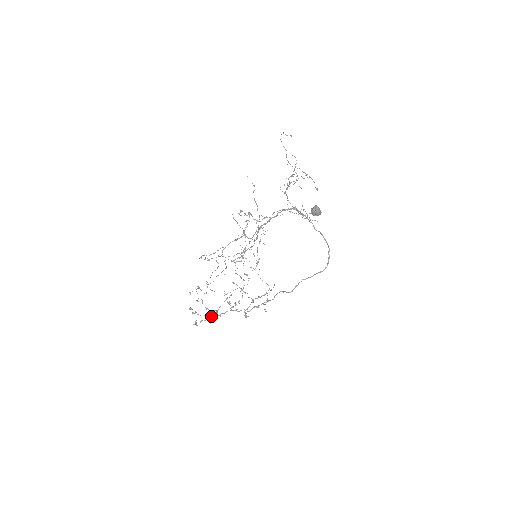
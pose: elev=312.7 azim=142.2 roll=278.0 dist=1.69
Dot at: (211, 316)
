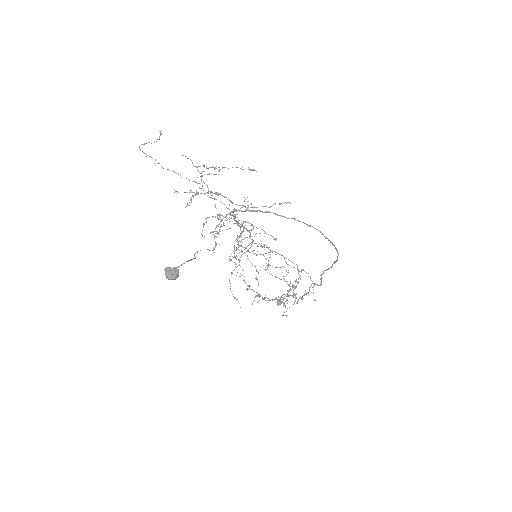
Dot at: (286, 296)
